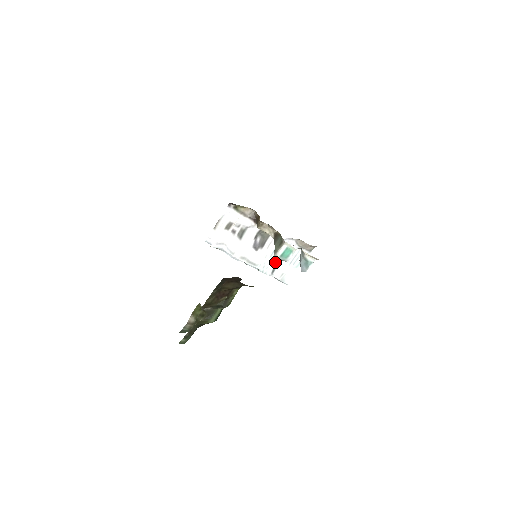
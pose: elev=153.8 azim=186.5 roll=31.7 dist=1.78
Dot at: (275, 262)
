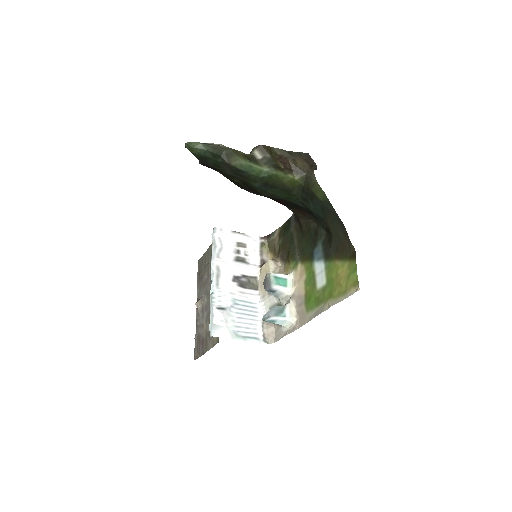
Dot at: (231, 307)
